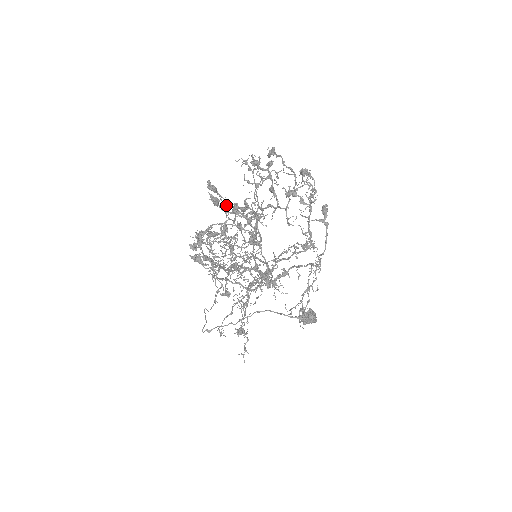
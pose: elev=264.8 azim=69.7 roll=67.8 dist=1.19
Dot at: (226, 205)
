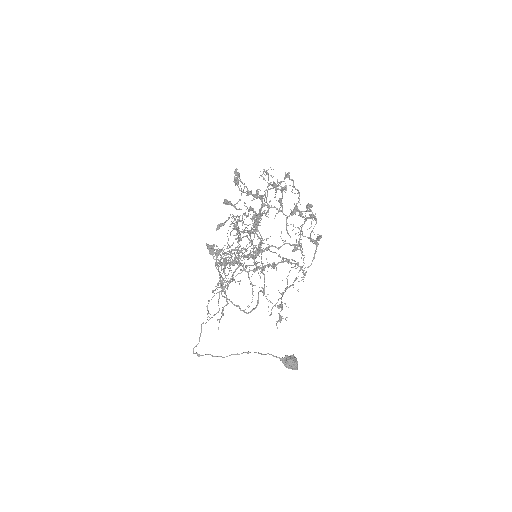
Dot at: (243, 189)
